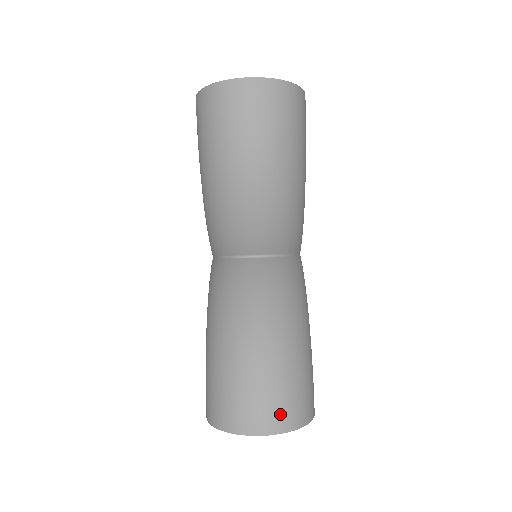
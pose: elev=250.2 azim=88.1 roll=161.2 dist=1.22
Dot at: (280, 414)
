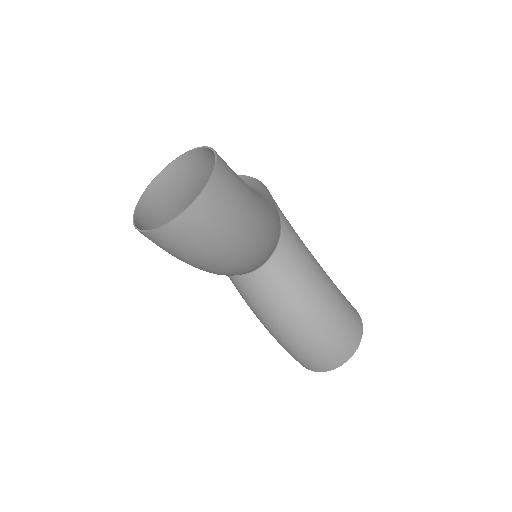
Dot at: (346, 349)
